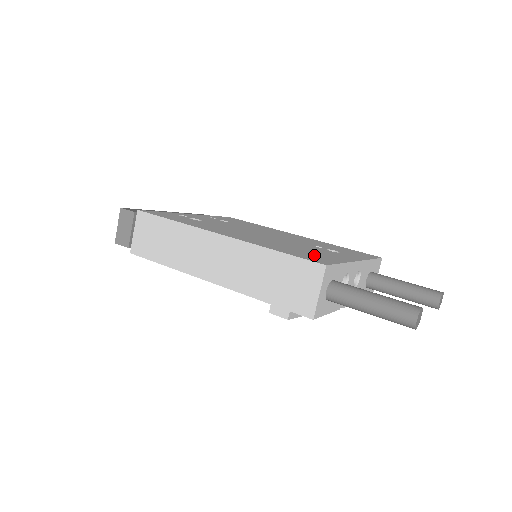
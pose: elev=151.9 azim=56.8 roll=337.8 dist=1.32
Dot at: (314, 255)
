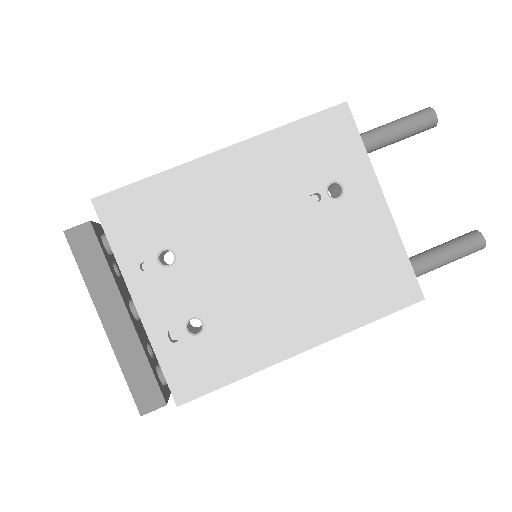
Dot at: (380, 271)
